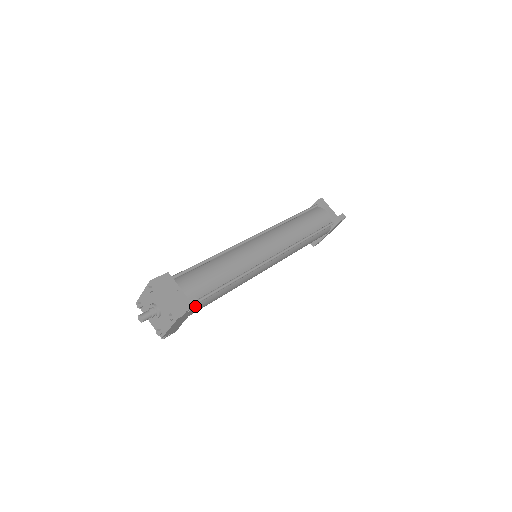
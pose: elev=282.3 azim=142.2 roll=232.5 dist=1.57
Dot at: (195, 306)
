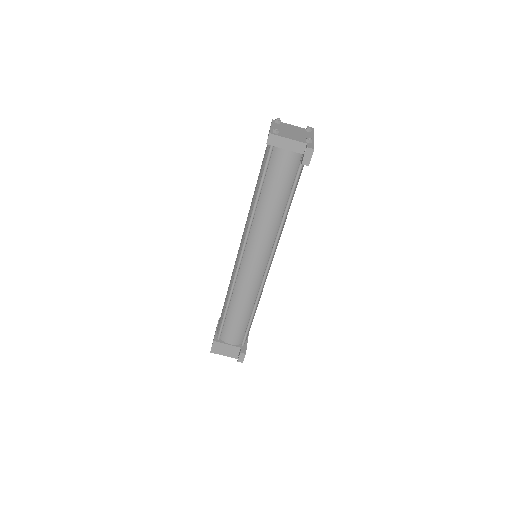
Dot at: occluded
